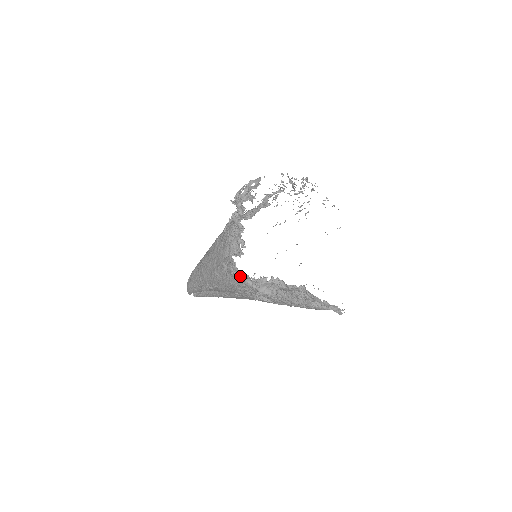
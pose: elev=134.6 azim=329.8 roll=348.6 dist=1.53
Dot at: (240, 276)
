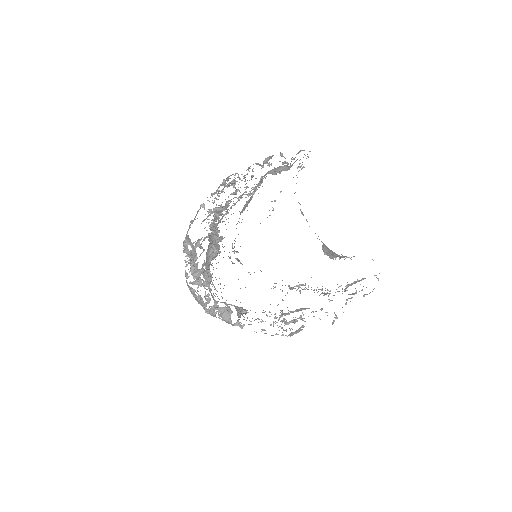
Dot at: occluded
